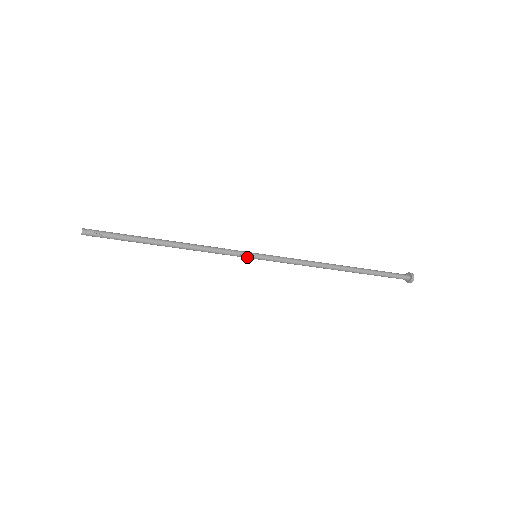
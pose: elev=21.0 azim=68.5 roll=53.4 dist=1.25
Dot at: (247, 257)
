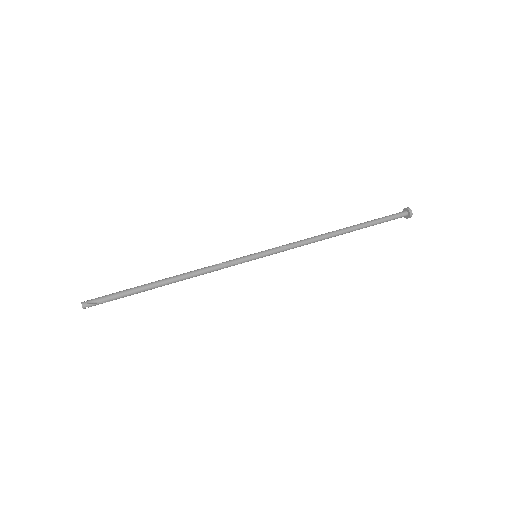
Dot at: (248, 261)
